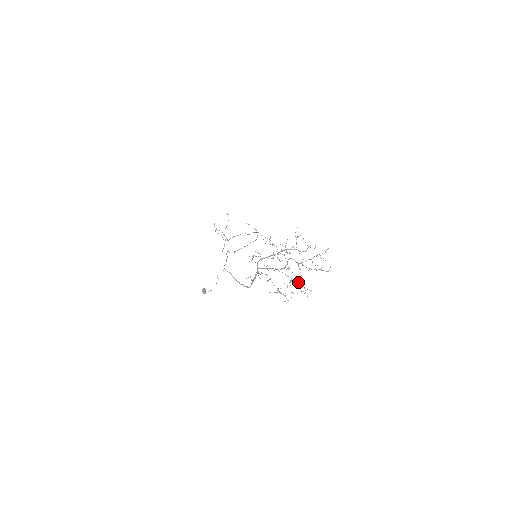
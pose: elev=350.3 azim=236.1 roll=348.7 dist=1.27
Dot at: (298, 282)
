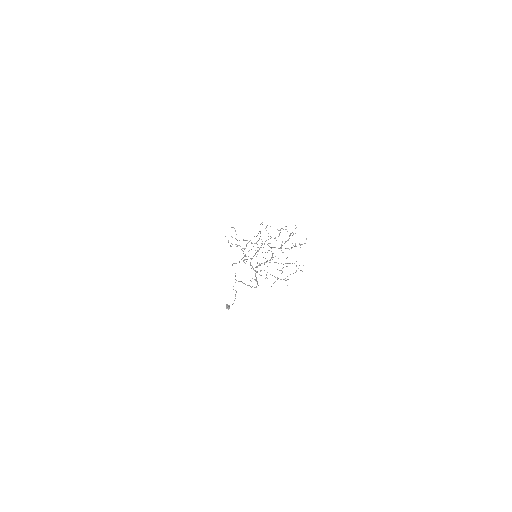
Dot at: occluded
